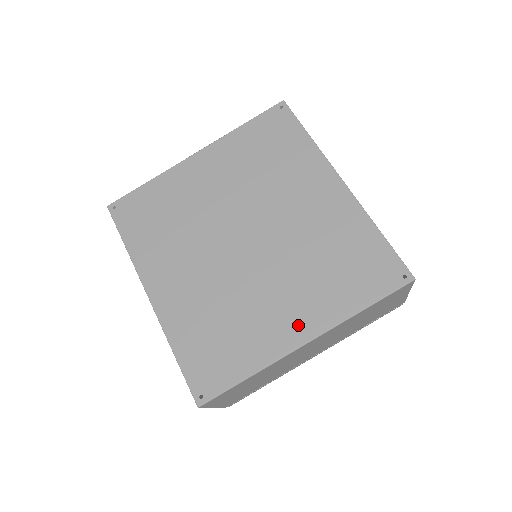
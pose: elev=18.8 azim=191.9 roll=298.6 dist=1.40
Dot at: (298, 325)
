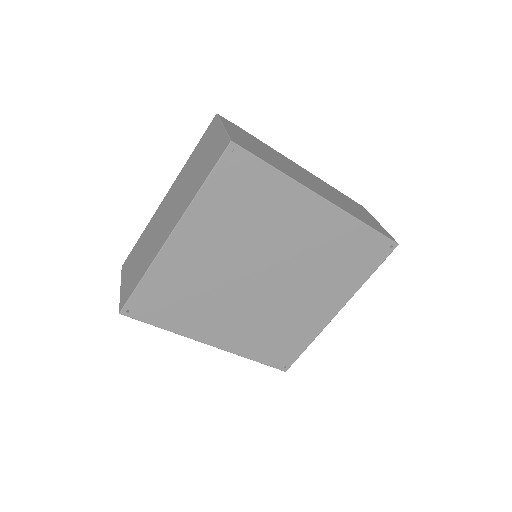
Dot at: (329, 307)
